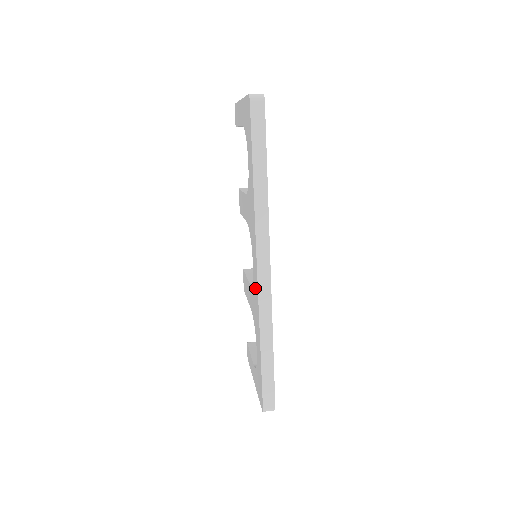
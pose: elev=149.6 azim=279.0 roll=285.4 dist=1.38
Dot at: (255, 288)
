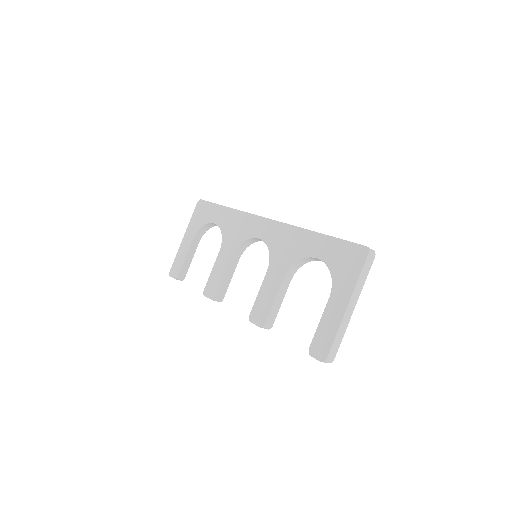
Dot at: (275, 234)
